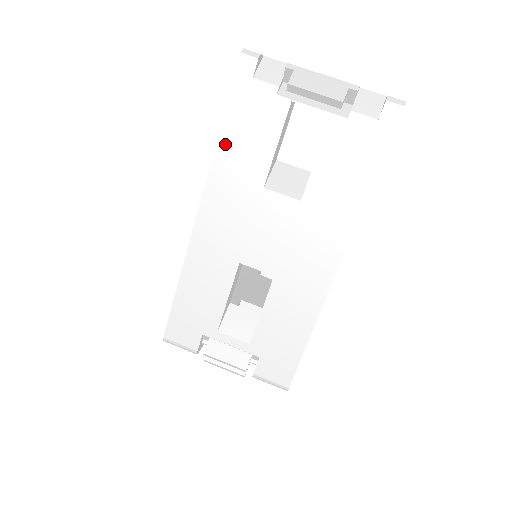
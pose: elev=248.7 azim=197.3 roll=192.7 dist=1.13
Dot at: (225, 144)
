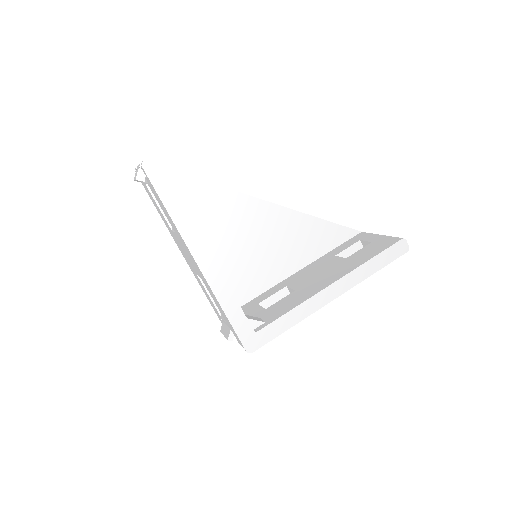
Dot at: occluded
